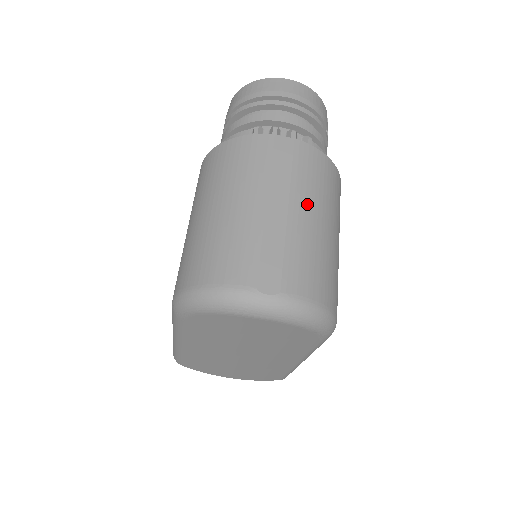
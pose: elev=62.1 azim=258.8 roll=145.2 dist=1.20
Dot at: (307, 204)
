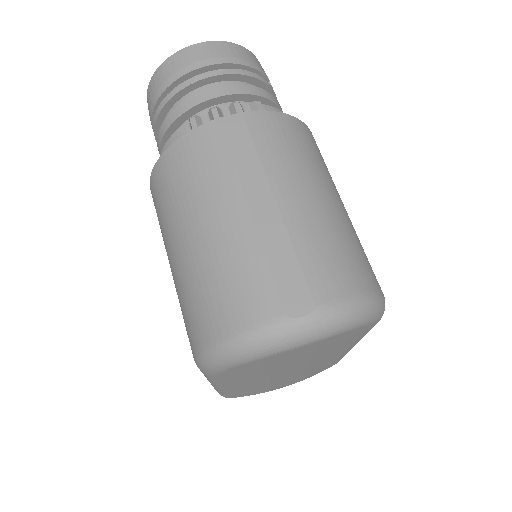
Dot at: (293, 184)
